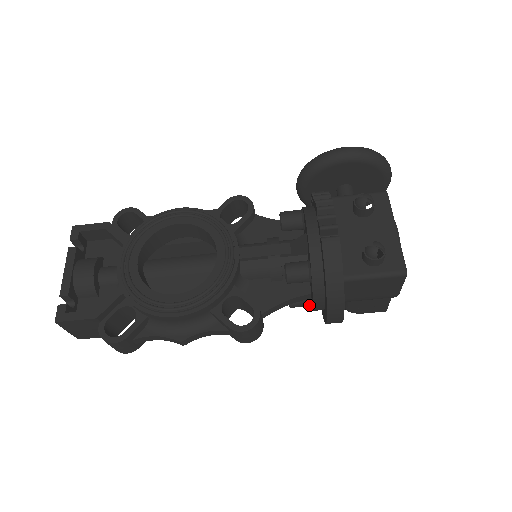
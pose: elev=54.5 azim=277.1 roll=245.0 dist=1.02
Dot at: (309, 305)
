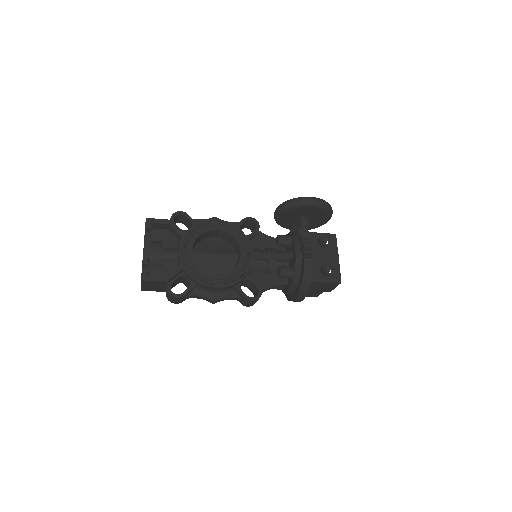
Dot at: (281, 289)
